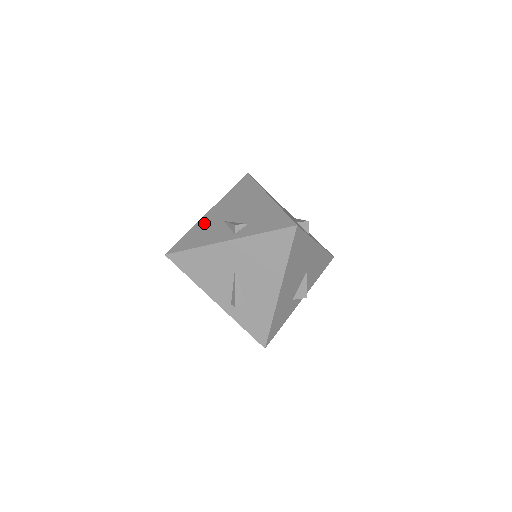
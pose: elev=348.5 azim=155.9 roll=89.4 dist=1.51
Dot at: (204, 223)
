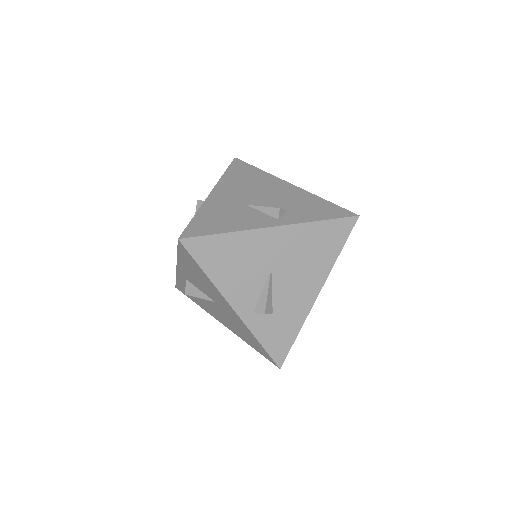
Dot at: (216, 205)
